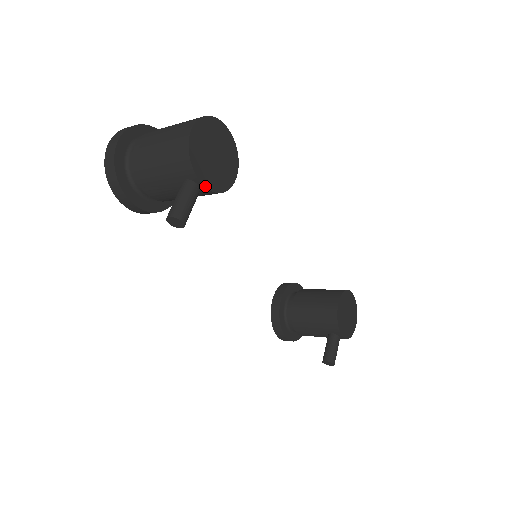
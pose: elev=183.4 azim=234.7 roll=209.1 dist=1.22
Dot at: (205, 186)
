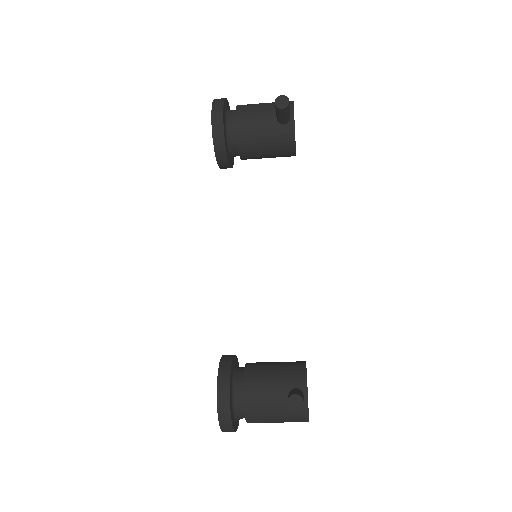
Dot at: (294, 120)
